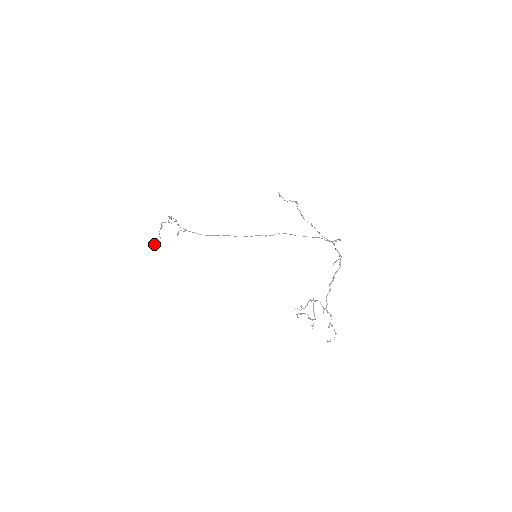
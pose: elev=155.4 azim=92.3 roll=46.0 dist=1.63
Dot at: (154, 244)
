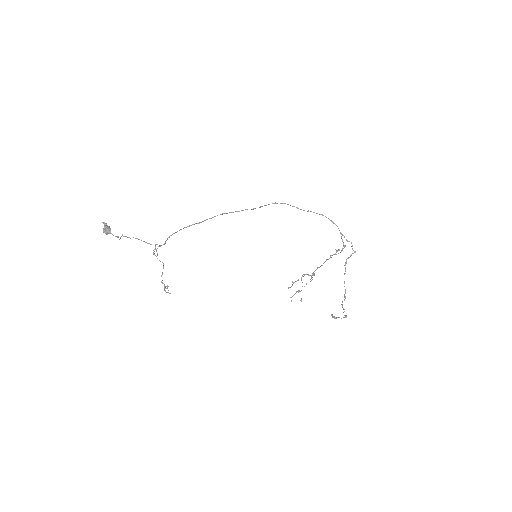
Dot at: (104, 232)
